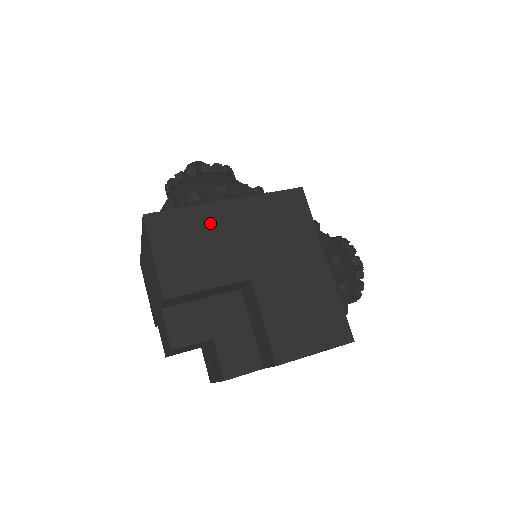
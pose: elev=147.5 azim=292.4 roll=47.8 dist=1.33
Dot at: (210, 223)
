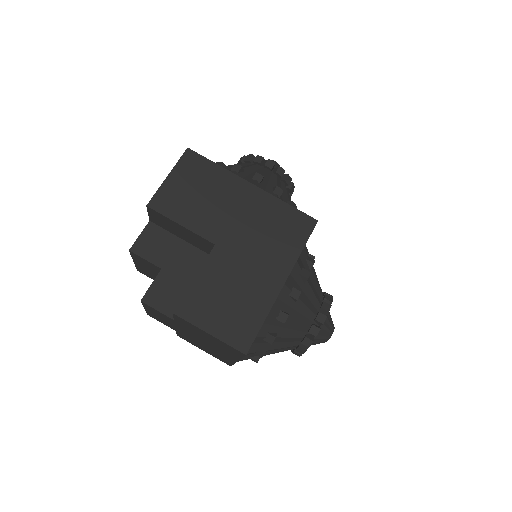
Dot at: (225, 188)
